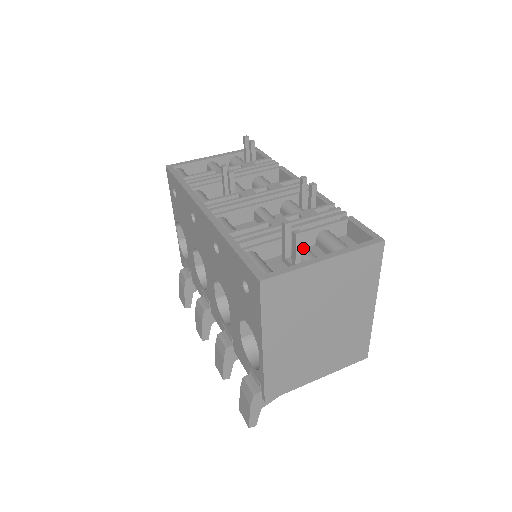
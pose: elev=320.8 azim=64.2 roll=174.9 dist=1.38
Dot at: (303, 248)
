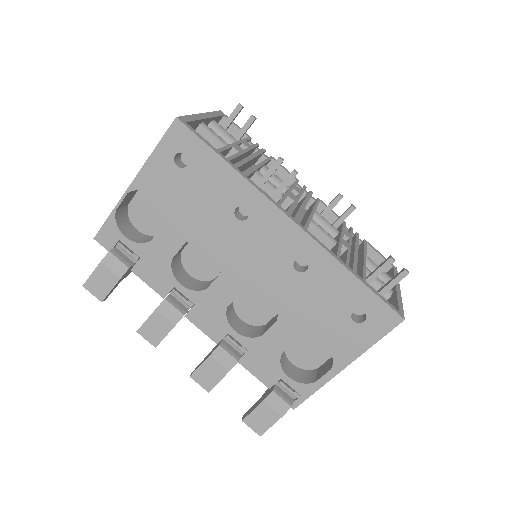
Dot at: occluded
